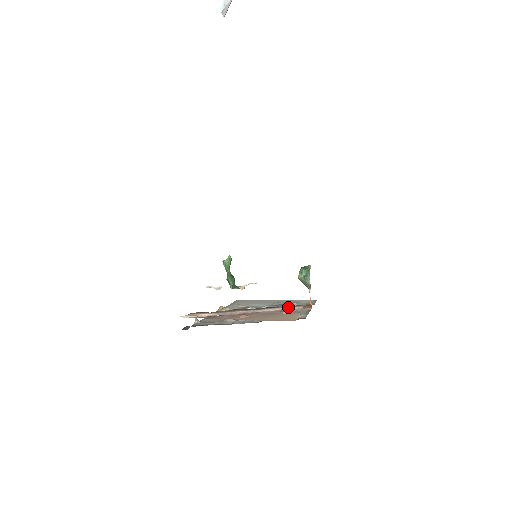
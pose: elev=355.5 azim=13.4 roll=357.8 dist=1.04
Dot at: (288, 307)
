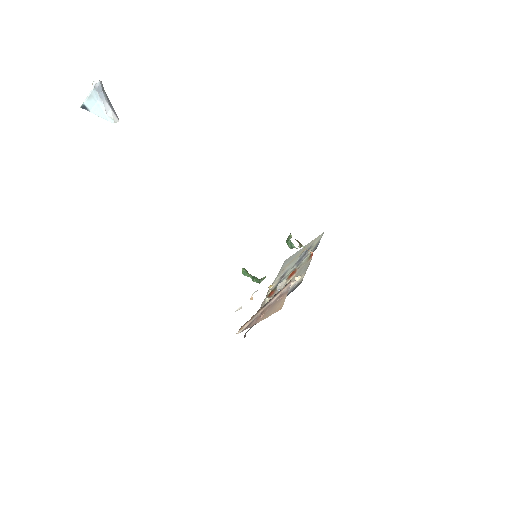
Dot at: (283, 289)
